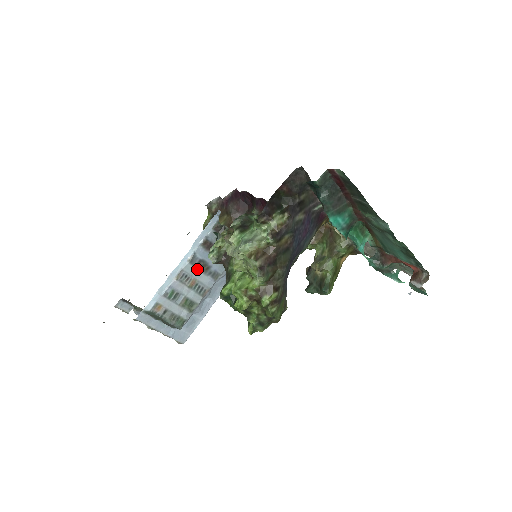
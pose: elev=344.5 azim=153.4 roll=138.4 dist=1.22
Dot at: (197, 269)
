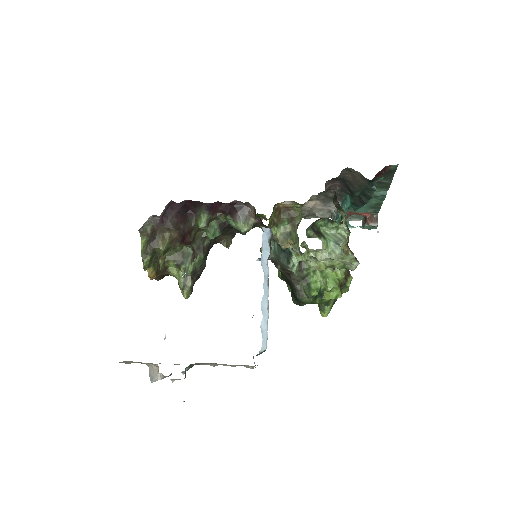
Dot at: occluded
